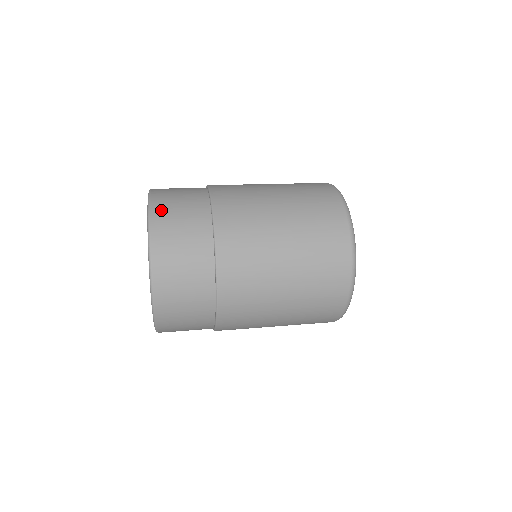
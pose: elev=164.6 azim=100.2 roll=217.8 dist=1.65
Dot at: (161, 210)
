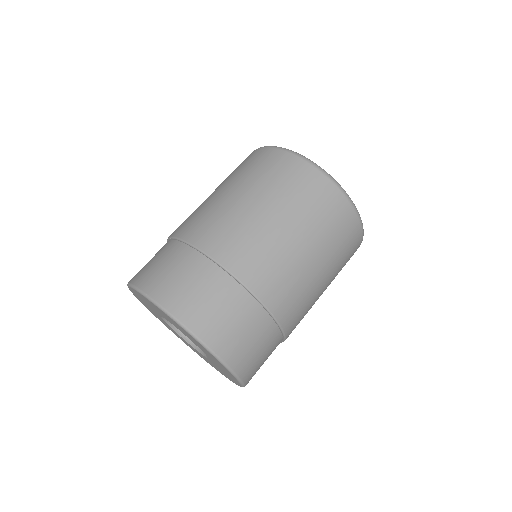
Dot at: (167, 295)
